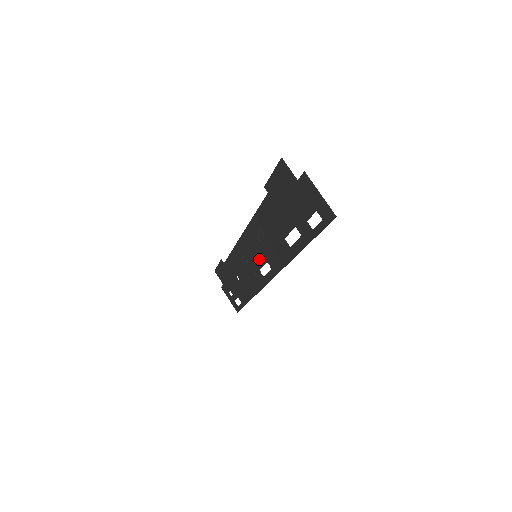
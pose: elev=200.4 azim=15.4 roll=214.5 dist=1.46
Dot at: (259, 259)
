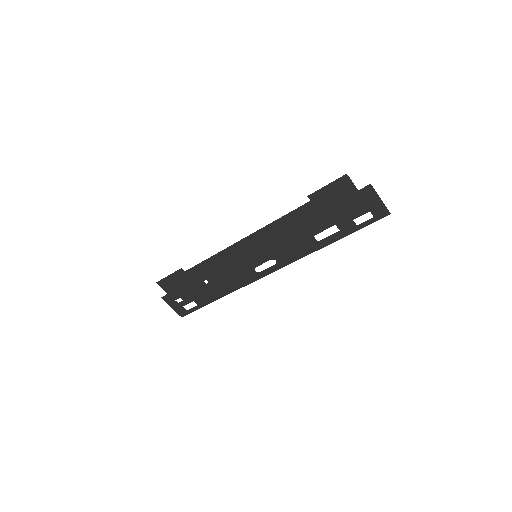
Dot at: (261, 258)
